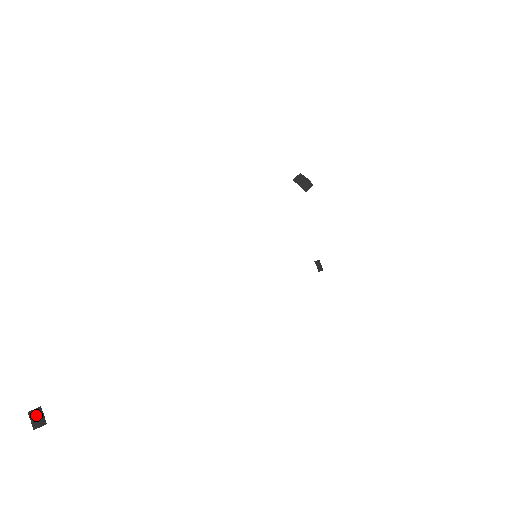
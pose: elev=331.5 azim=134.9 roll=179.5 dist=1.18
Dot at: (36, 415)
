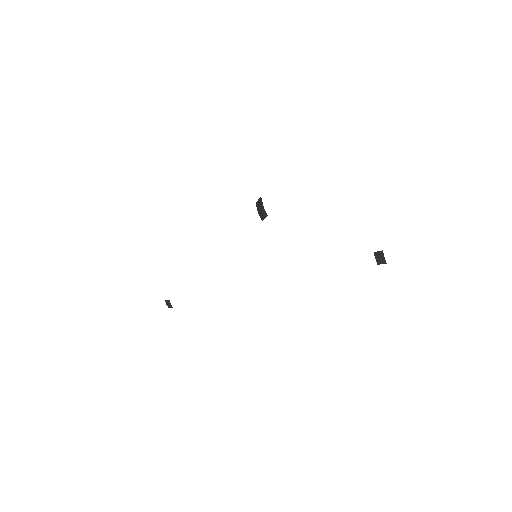
Dot at: (168, 303)
